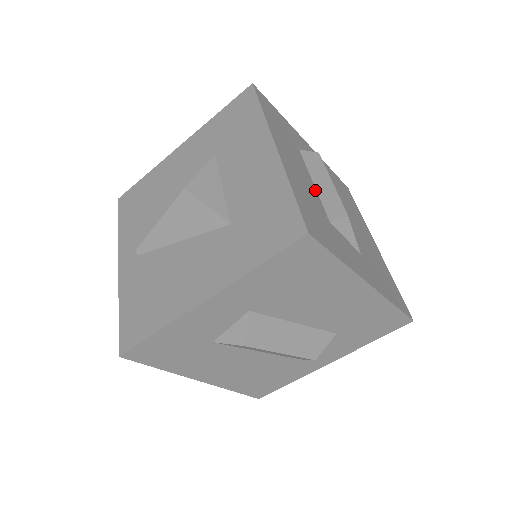
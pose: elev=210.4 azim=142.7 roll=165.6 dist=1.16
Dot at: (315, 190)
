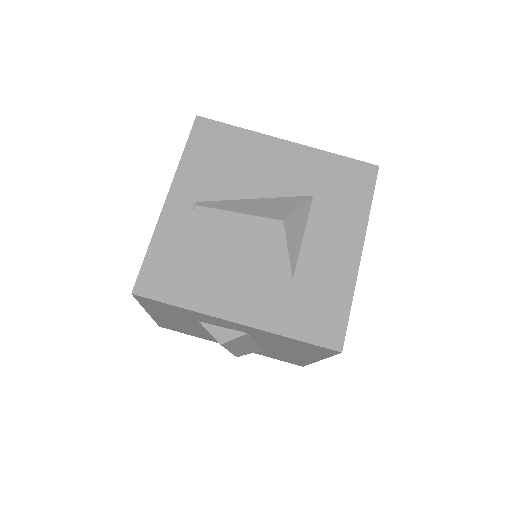
Dot at: occluded
